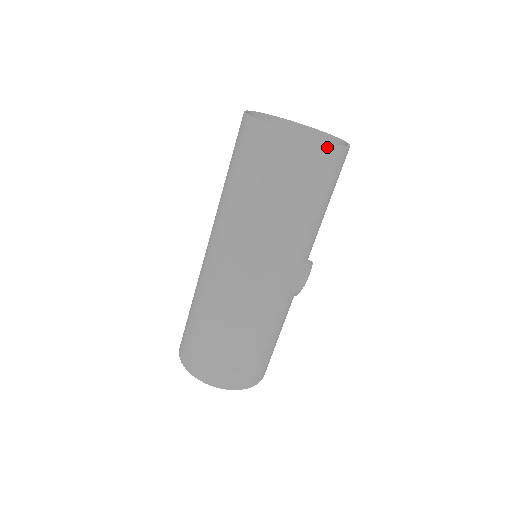
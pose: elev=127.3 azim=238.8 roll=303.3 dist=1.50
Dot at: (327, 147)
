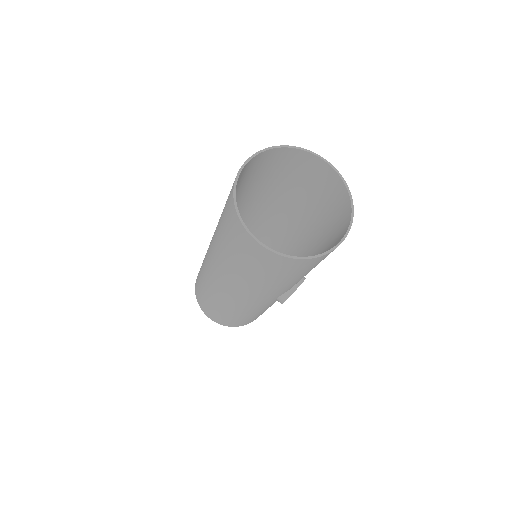
Dot at: (309, 260)
